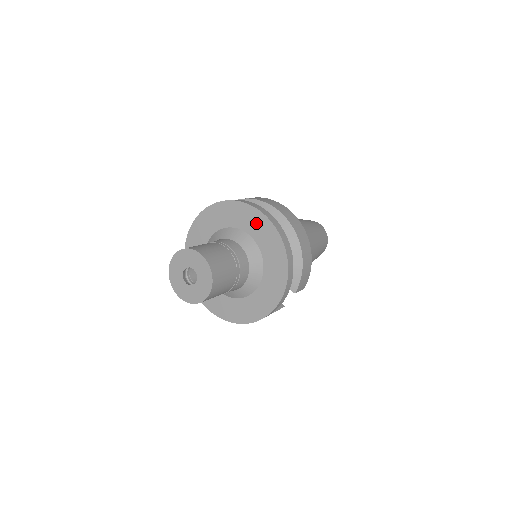
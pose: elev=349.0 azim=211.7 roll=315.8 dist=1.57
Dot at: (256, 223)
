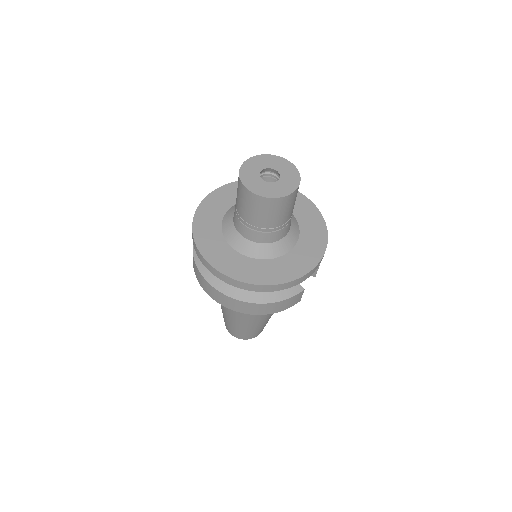
Dot at: occluded
